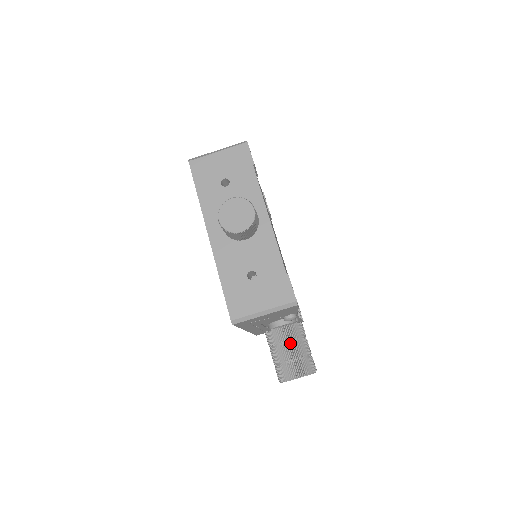
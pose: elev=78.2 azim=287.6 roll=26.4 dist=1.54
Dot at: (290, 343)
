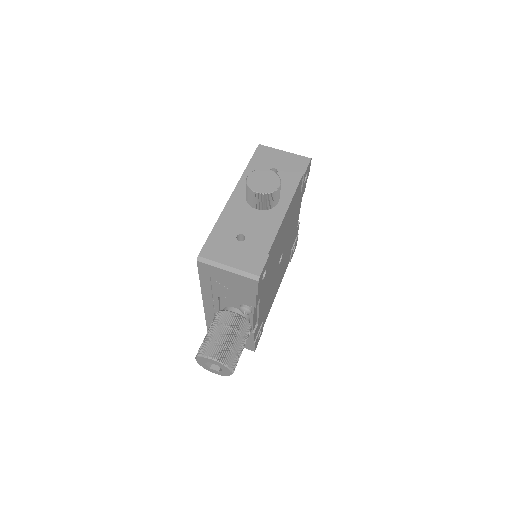
Dot at: (229, 329)
